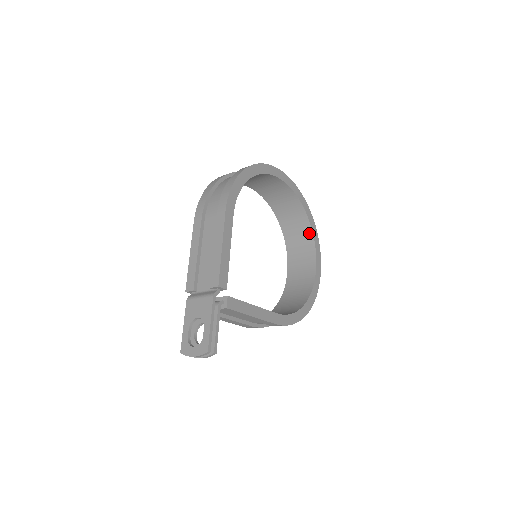
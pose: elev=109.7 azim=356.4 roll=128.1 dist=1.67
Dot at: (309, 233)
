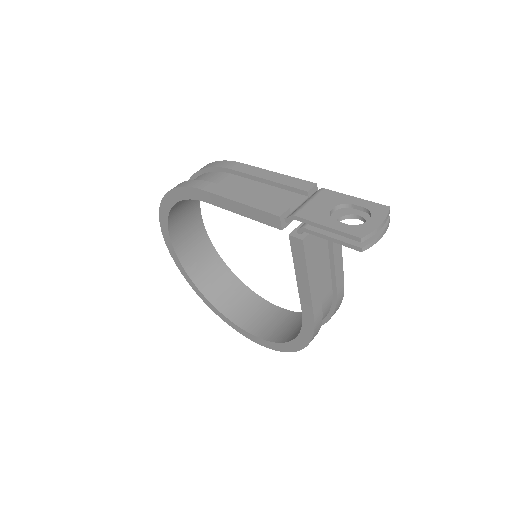
Dot at: (242, 287)
